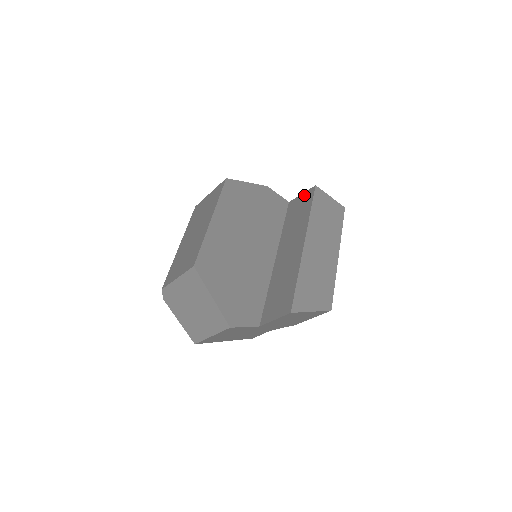
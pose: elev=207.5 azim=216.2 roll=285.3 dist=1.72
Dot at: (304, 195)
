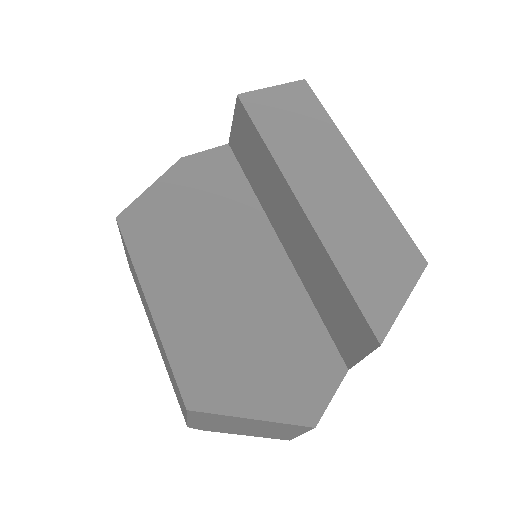
Dot at: (236, 122)
